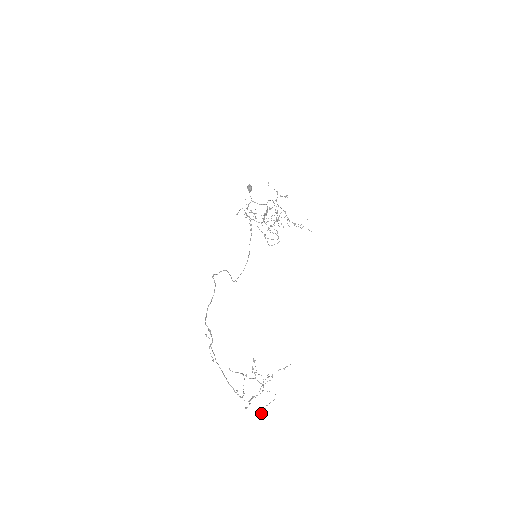
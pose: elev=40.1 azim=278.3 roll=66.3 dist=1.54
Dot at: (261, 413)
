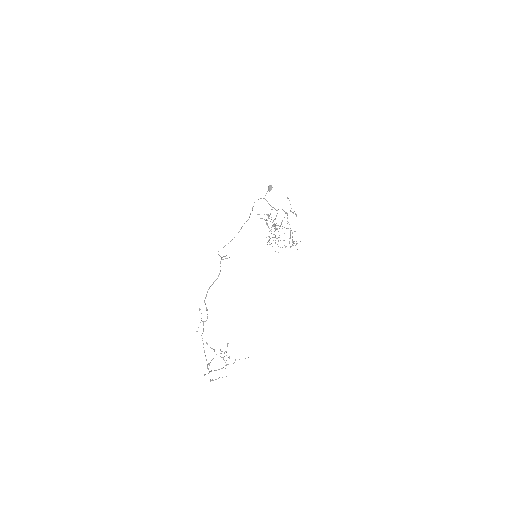
Dot at: (212, 380)
